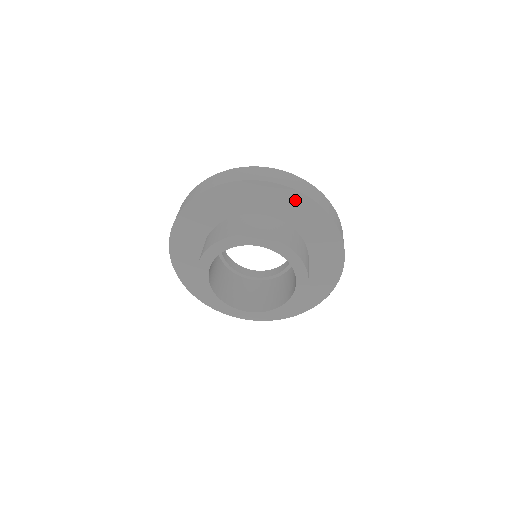
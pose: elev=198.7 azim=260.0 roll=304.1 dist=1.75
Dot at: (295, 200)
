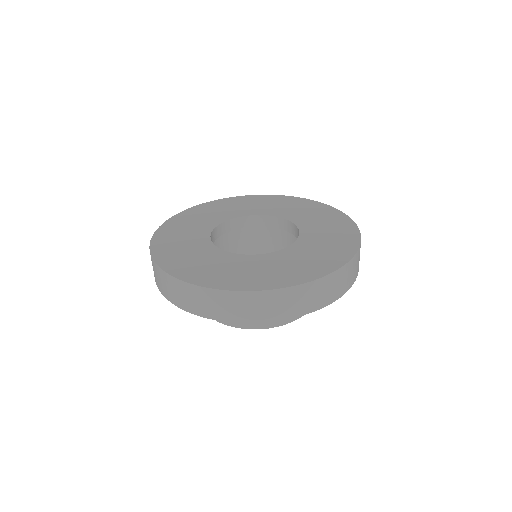
Dot at: occluded
